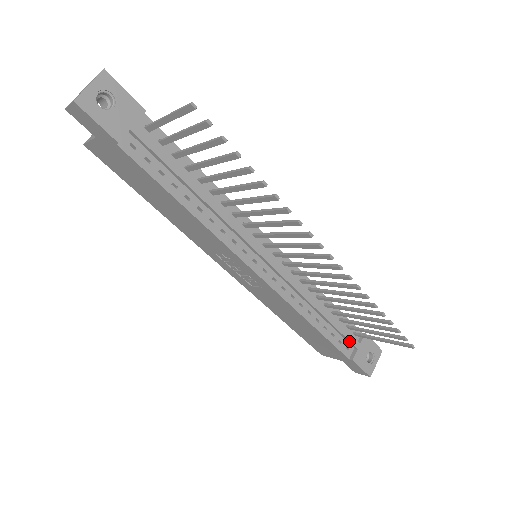
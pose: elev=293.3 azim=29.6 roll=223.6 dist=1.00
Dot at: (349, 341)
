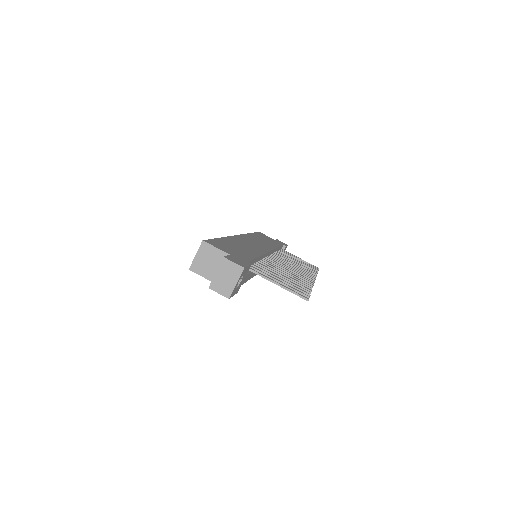
Dot at: occluded
